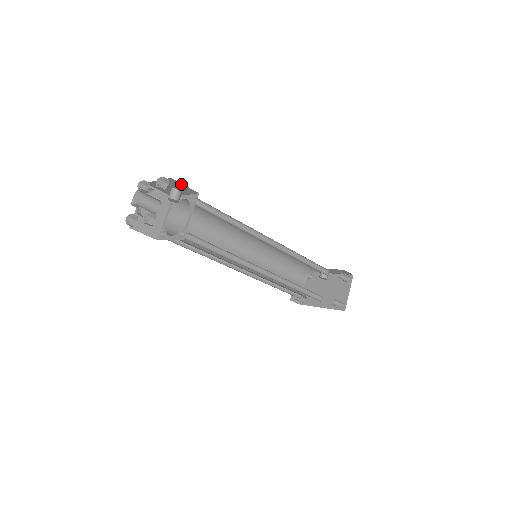
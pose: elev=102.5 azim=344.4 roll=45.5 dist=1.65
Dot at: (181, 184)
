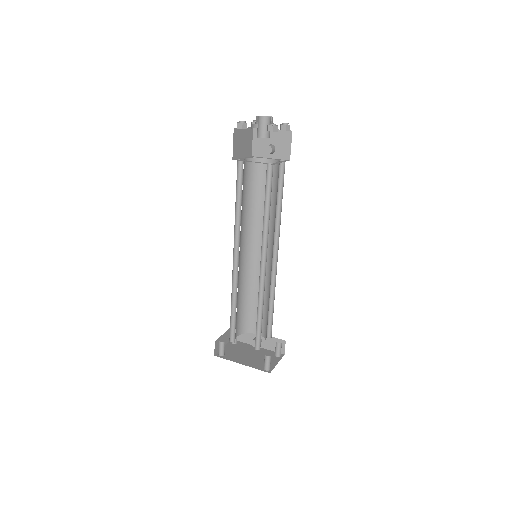
Dot at: (289, 142)
